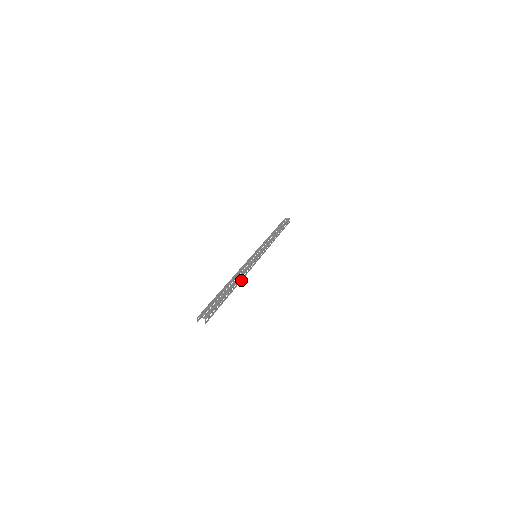
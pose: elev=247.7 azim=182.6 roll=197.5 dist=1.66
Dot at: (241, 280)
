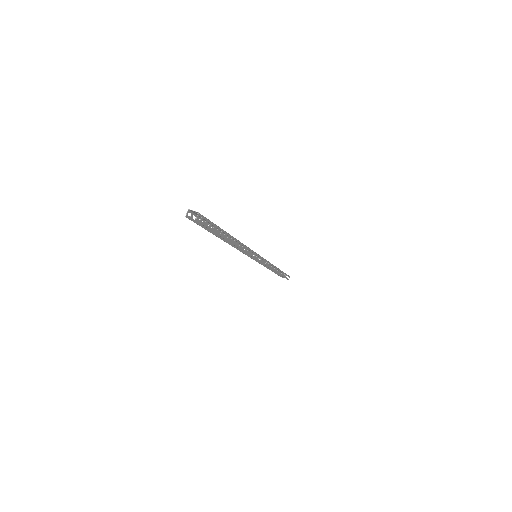
Dot at: (239, 248)
